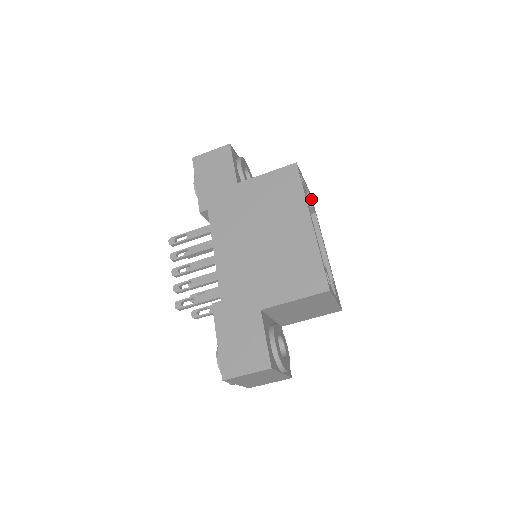
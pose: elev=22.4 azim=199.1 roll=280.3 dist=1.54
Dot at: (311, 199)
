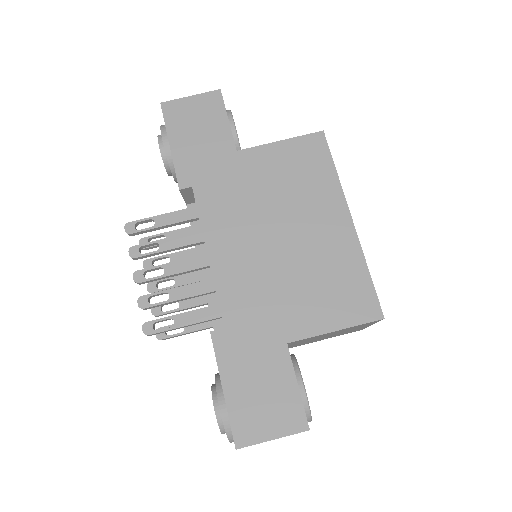
Dot at: occluded
